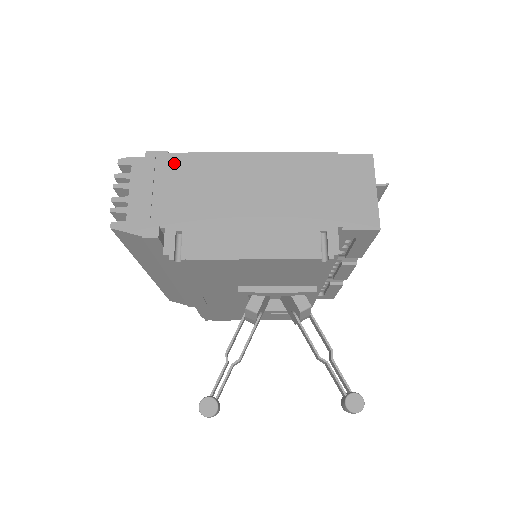
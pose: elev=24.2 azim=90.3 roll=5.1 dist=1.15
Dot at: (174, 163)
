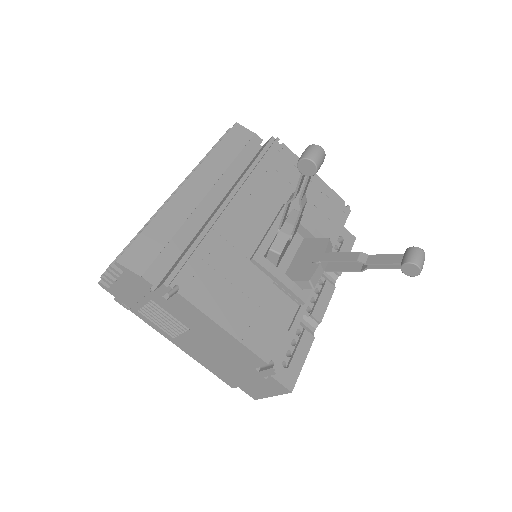
Dot at: occluded
